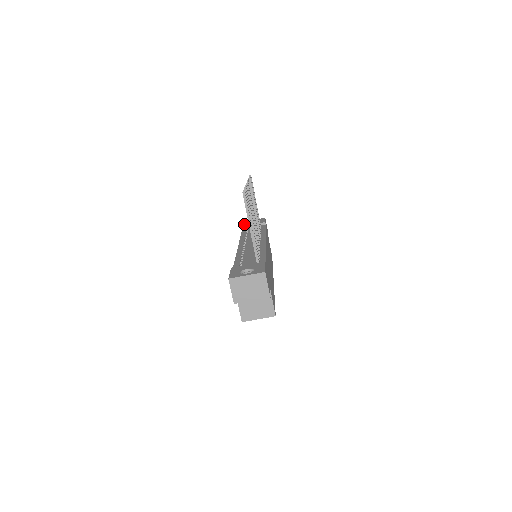
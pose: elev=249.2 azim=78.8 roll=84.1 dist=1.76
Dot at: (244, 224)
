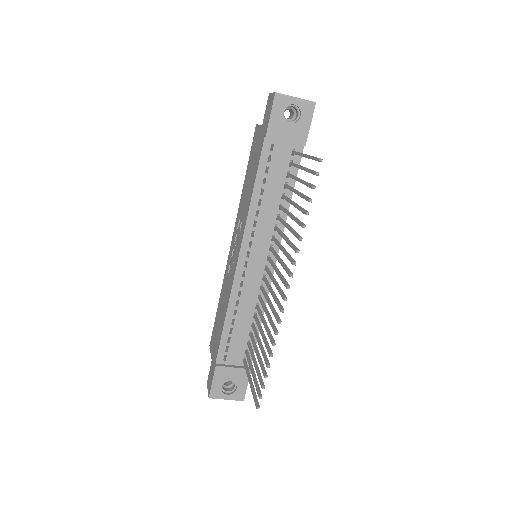
Dot at: (272, 123)
